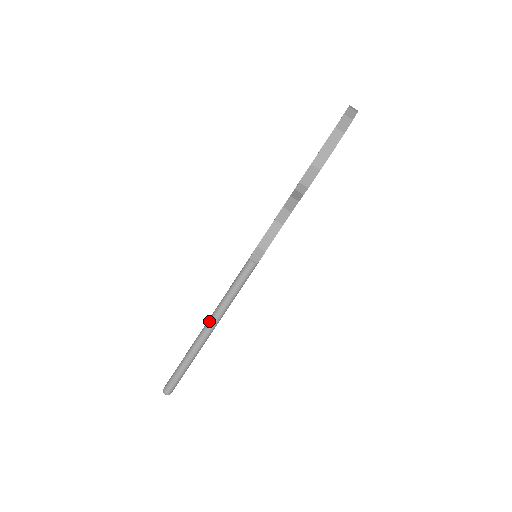
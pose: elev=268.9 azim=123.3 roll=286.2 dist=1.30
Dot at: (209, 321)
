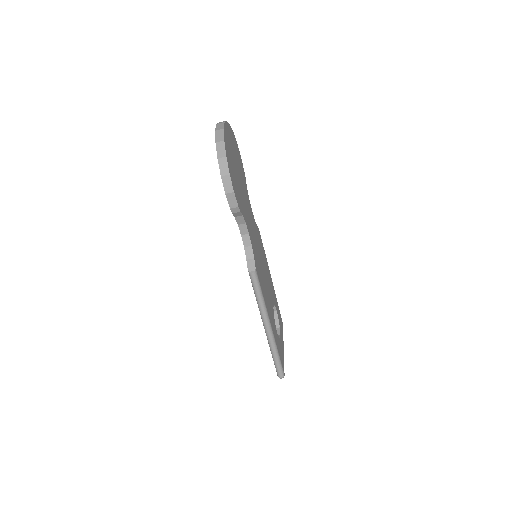
Dot at: (263, 323)
